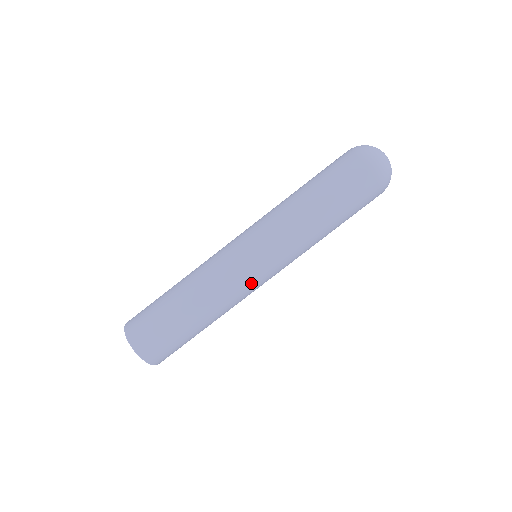
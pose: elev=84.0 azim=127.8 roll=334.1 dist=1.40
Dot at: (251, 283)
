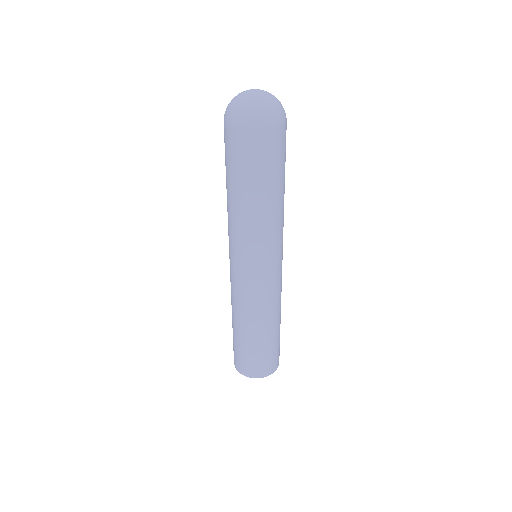
Dot at: (247, 285)
